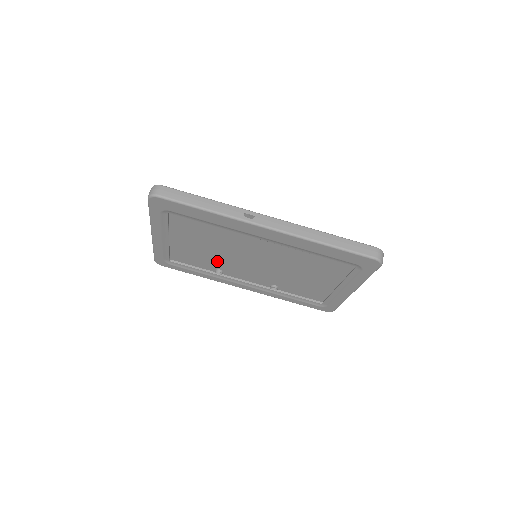
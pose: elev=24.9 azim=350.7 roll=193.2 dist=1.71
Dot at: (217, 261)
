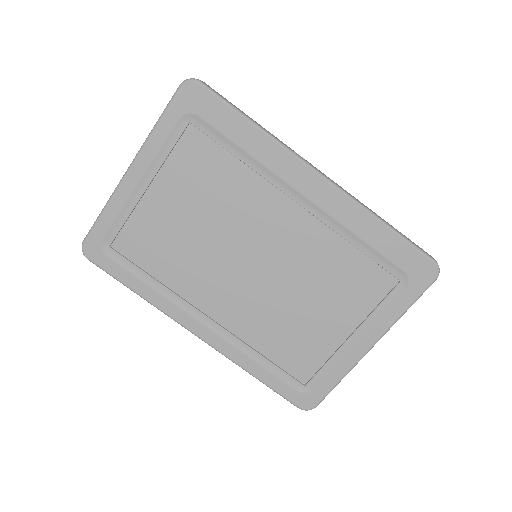
Dot at: (181, 270)
